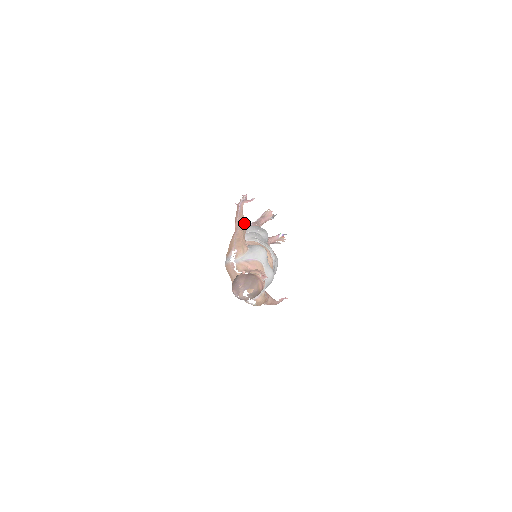
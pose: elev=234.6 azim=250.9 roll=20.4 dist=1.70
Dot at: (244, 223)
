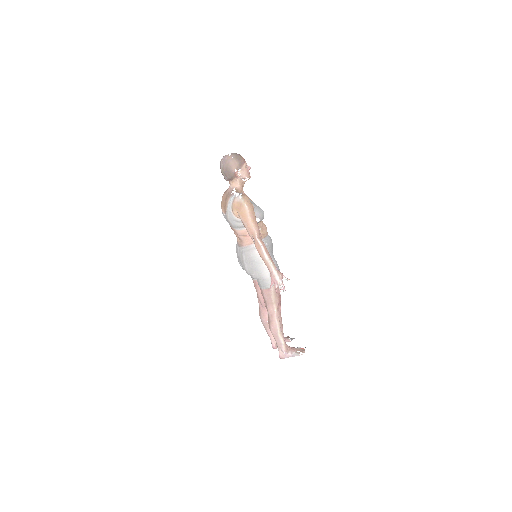
Dot at: occluded
